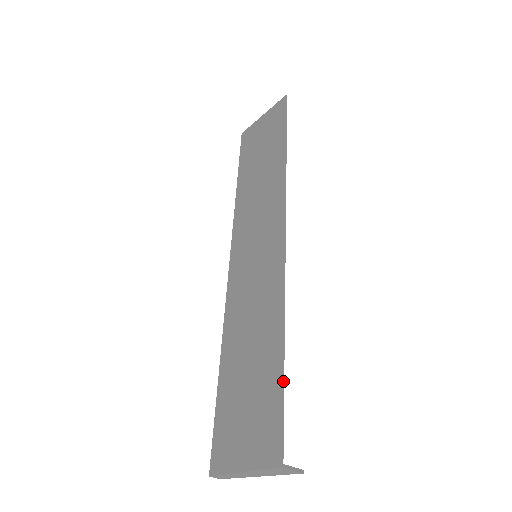
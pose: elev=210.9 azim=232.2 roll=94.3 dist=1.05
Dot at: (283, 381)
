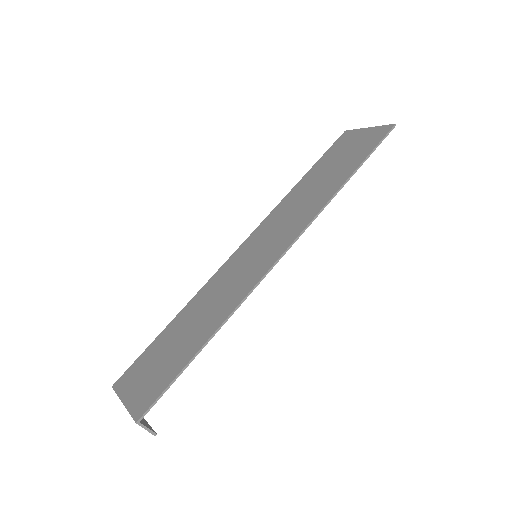
Dot at: (184, 369)
